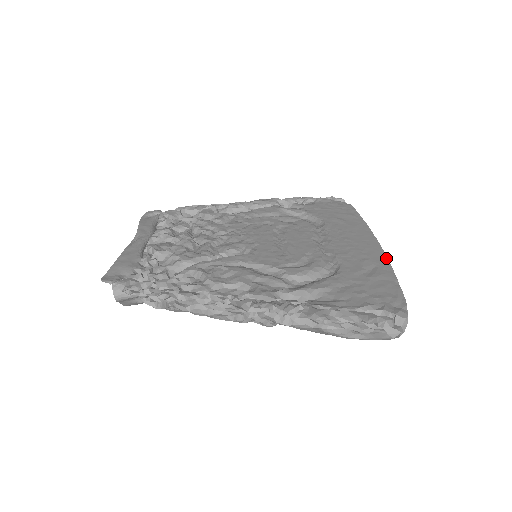
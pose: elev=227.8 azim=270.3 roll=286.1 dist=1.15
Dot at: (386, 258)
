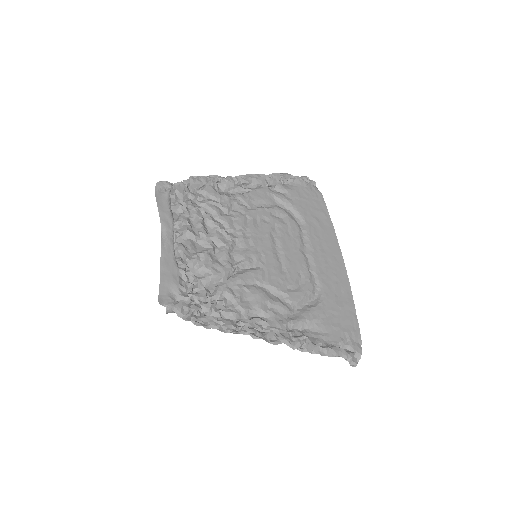
Dot at: (349, 282)
